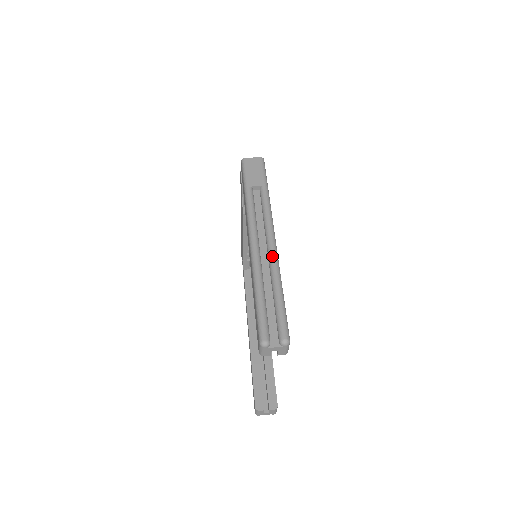
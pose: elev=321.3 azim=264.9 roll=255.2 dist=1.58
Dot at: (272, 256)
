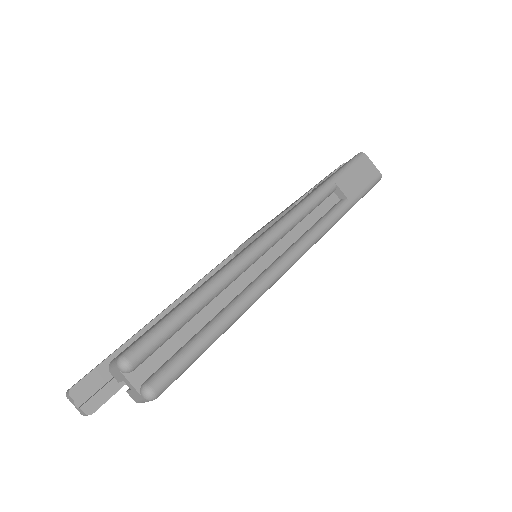
Dot at: (266, 278)
